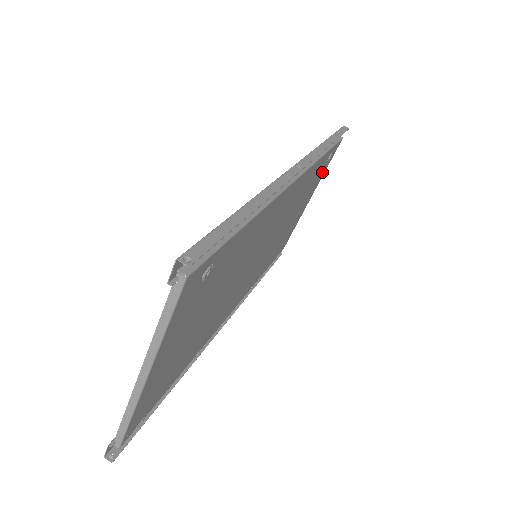
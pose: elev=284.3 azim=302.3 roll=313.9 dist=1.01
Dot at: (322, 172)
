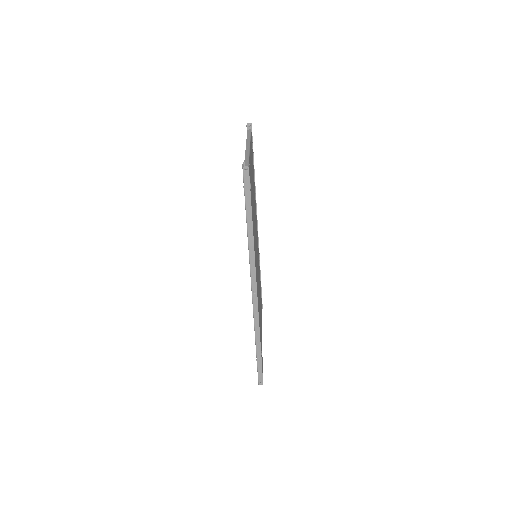
Dot at: (250, 173)
